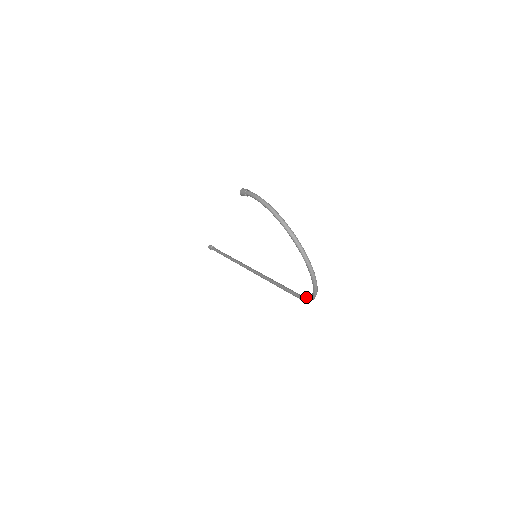
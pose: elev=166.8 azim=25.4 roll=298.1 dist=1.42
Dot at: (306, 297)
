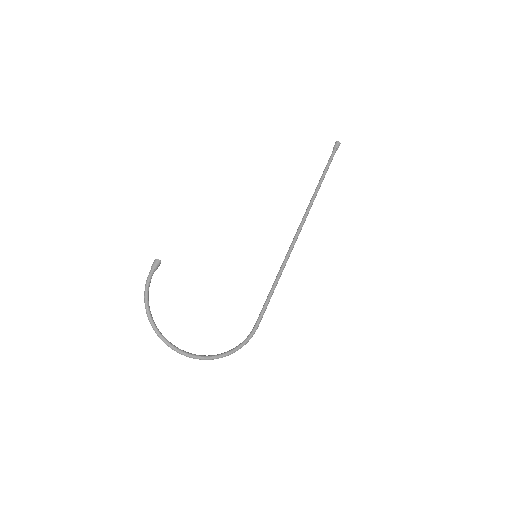
Dot at: occluded
